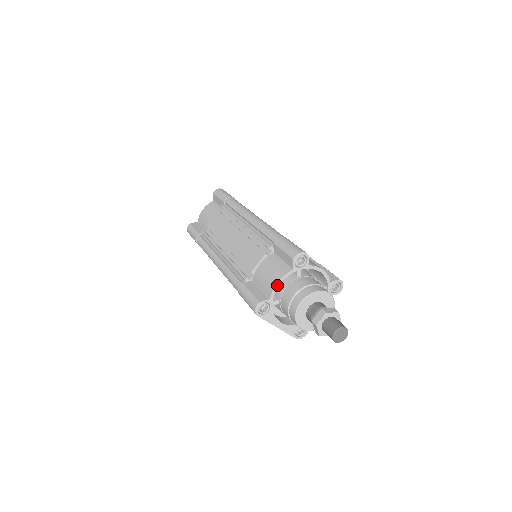
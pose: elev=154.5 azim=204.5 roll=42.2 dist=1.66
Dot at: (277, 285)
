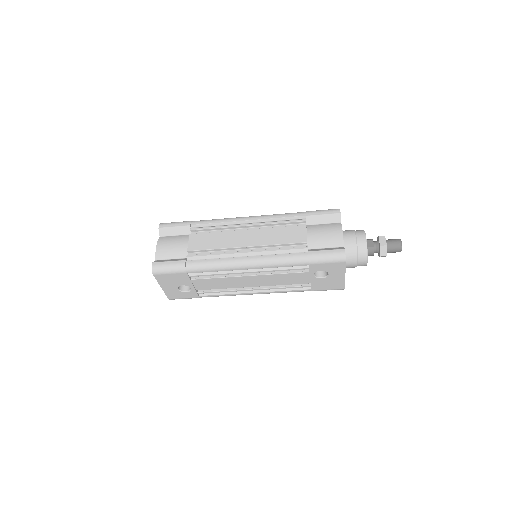
Dot at: occluded
